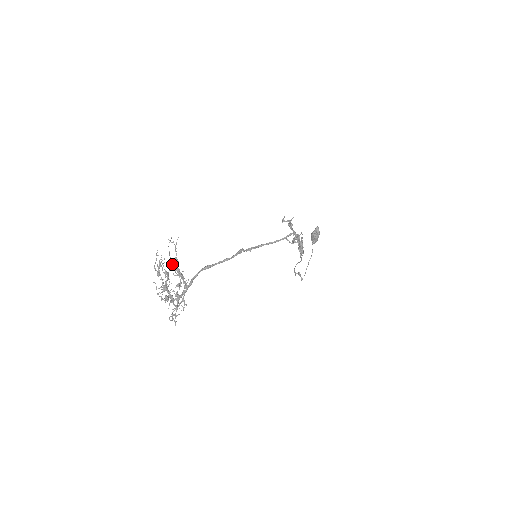
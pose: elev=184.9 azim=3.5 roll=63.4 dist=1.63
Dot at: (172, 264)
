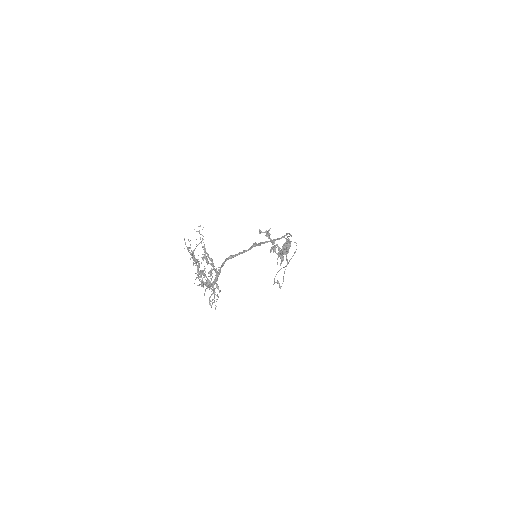
Dot at: (204, 251)
